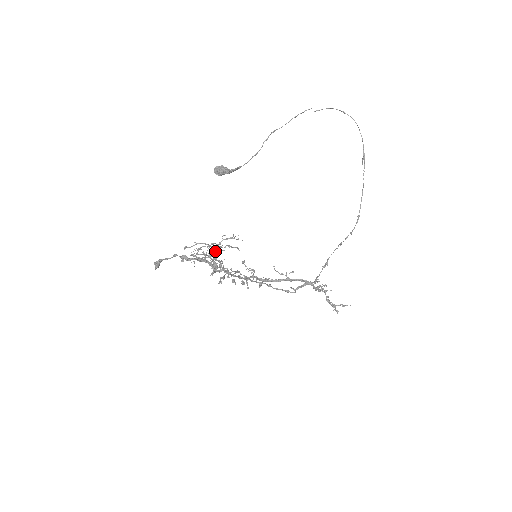
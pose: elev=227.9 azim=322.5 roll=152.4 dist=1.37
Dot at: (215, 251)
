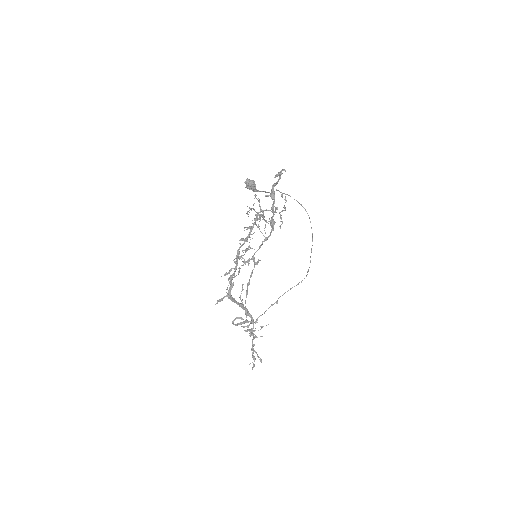
Dot at: occluded
